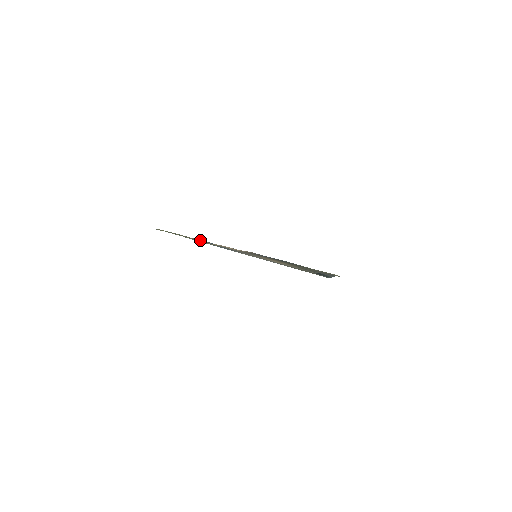
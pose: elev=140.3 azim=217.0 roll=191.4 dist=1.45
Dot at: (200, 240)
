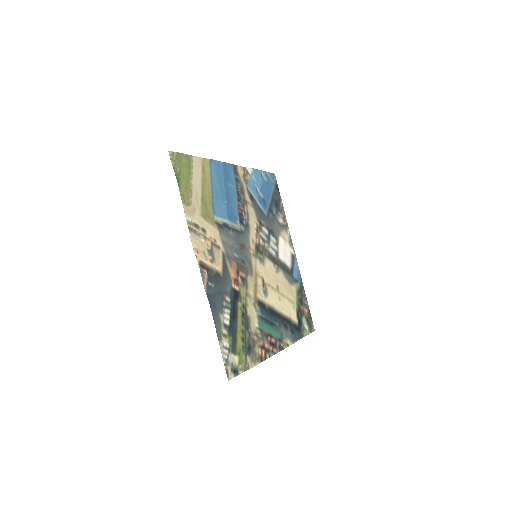
Dot at: (185, 206)
